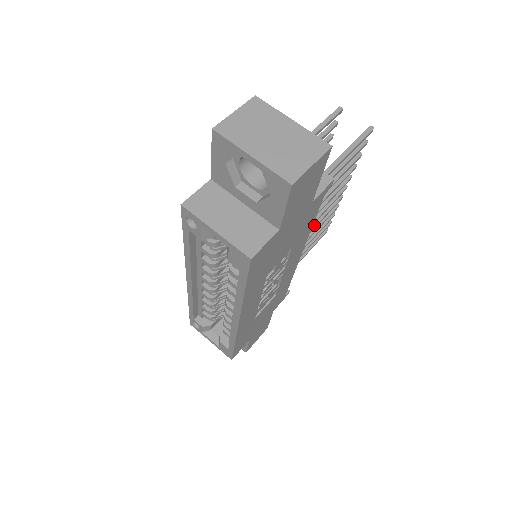
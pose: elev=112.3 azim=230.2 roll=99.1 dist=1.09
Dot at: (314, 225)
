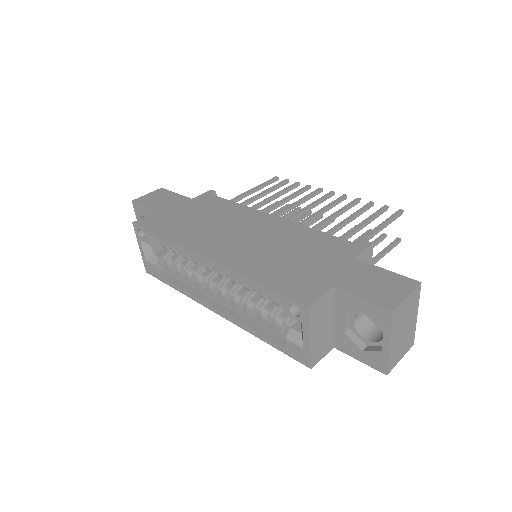
Dot at: occluded
